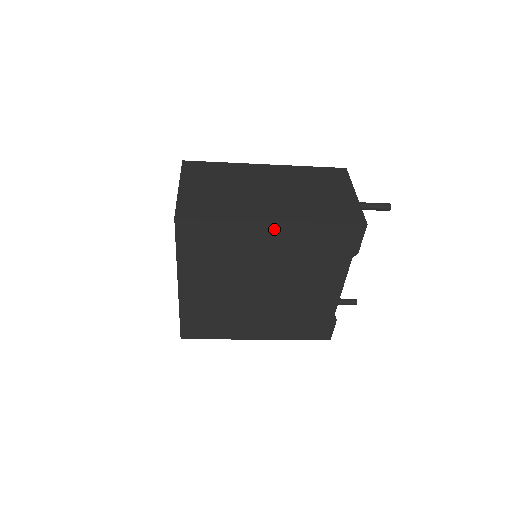
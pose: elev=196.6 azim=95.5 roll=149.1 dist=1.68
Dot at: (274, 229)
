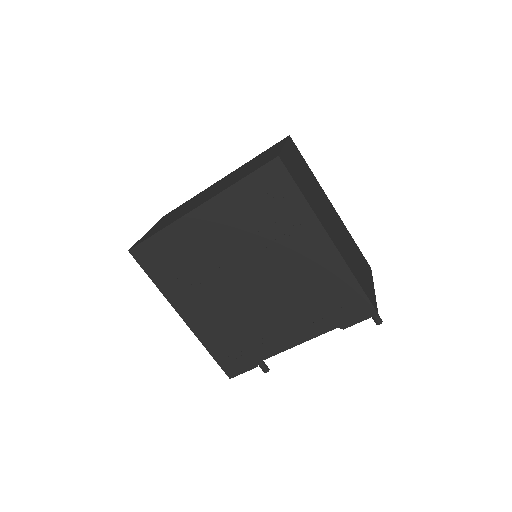
Dot at: (323, 246)
